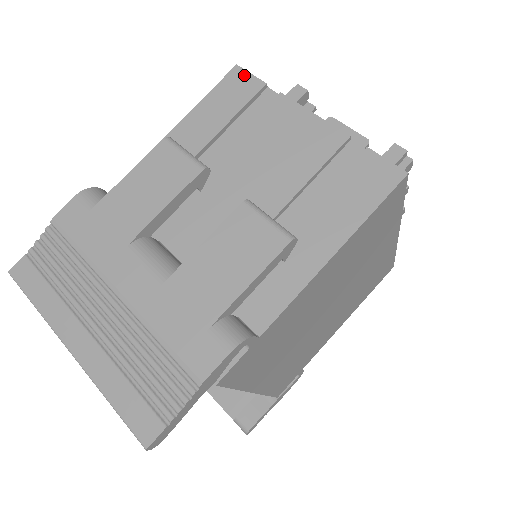
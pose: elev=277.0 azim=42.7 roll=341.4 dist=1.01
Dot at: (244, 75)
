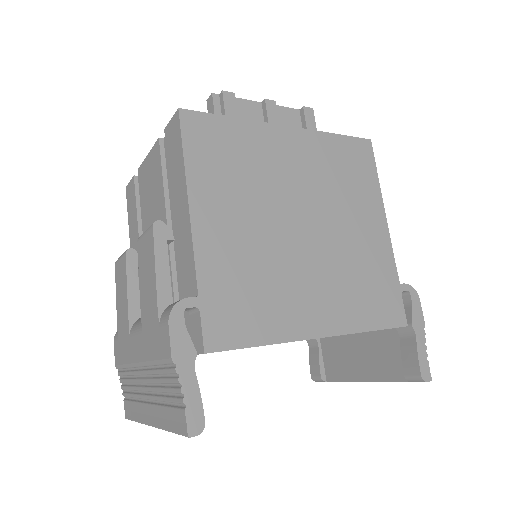
Dot at: (129, 187)
